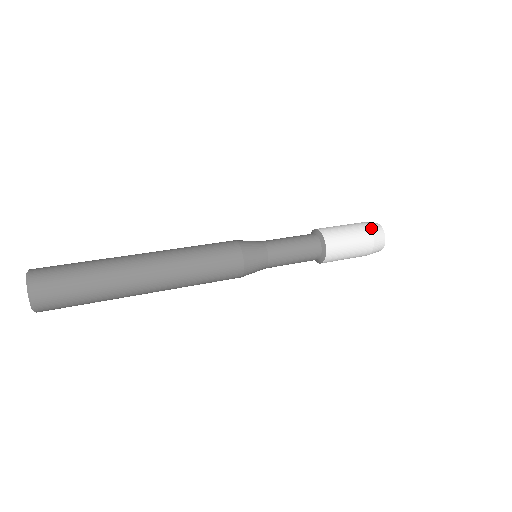
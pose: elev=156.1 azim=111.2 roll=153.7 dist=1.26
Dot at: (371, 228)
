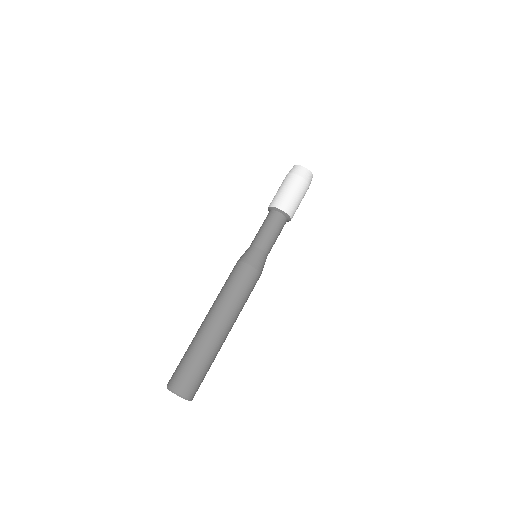
Dot at: (294, 173)
